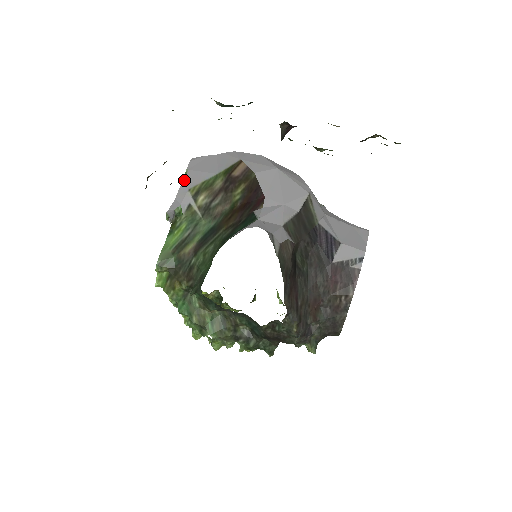
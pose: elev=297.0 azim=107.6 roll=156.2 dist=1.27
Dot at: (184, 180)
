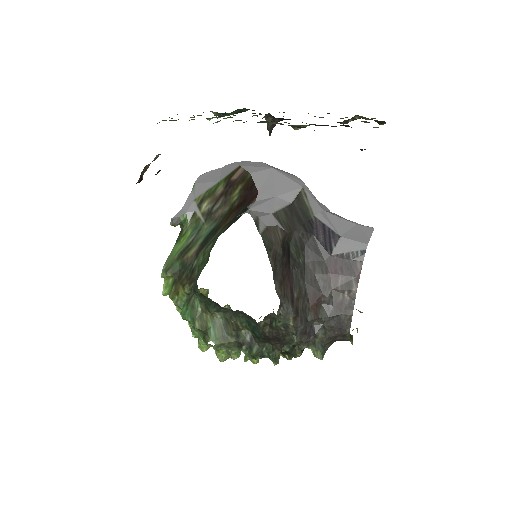
Dot at: (191, 192)
